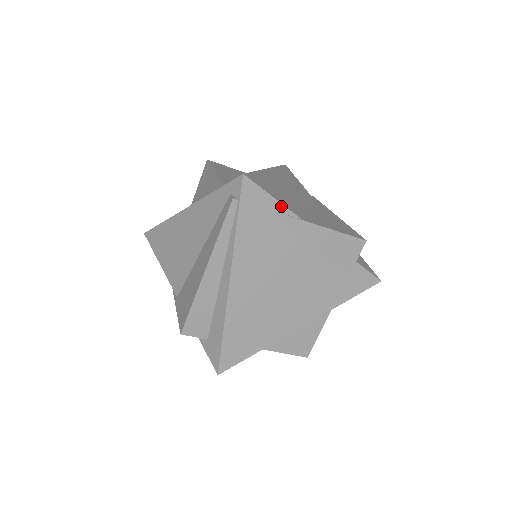
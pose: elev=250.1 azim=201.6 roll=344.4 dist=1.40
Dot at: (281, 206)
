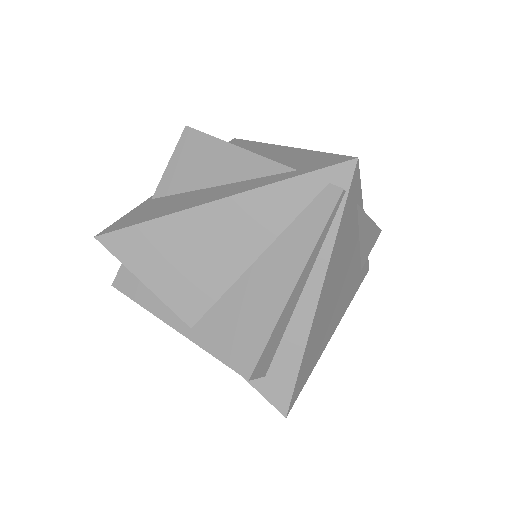
Dot at: (361, 197)
